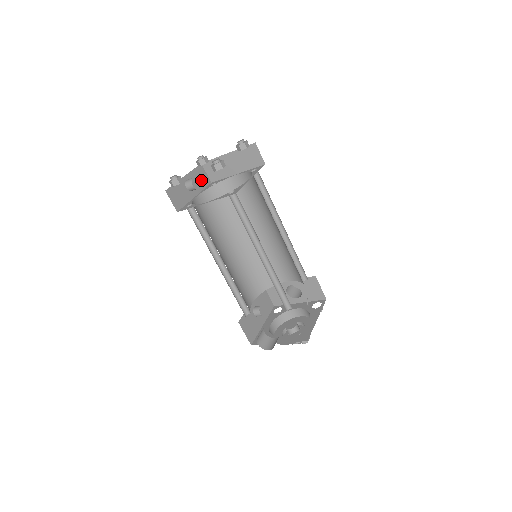
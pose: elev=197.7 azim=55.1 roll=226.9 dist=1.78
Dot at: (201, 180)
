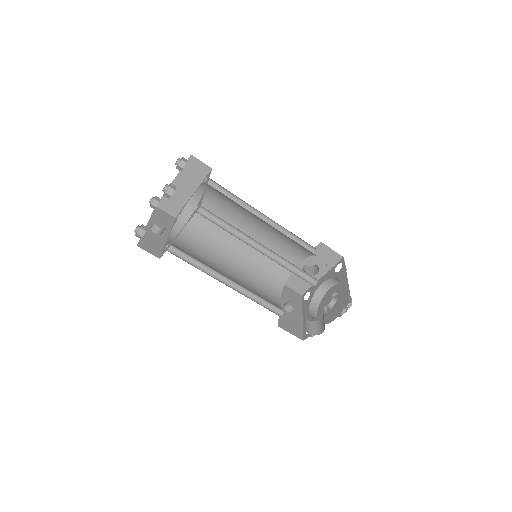
Dot at: (164, 220)
